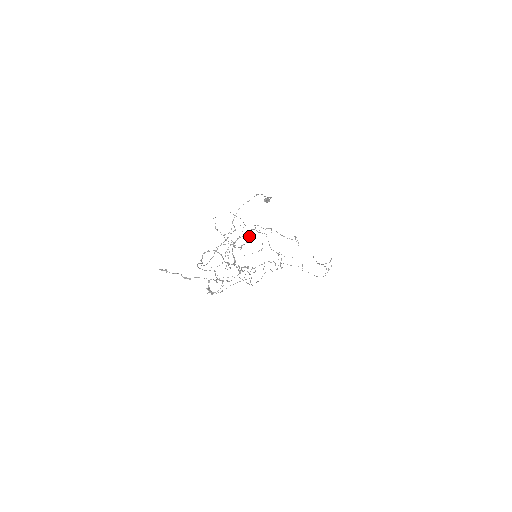
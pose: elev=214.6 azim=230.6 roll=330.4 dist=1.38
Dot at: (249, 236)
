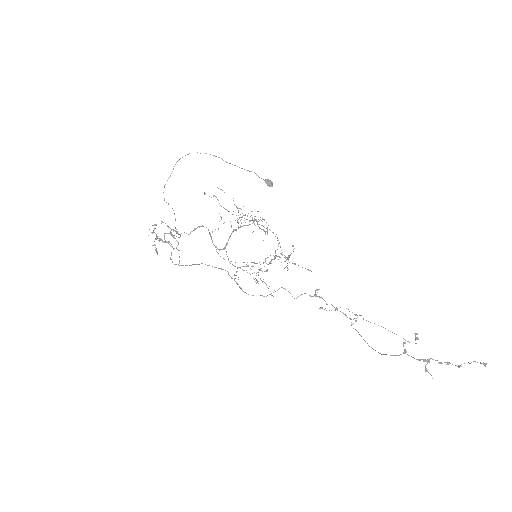
Dot at: (293, 245)
